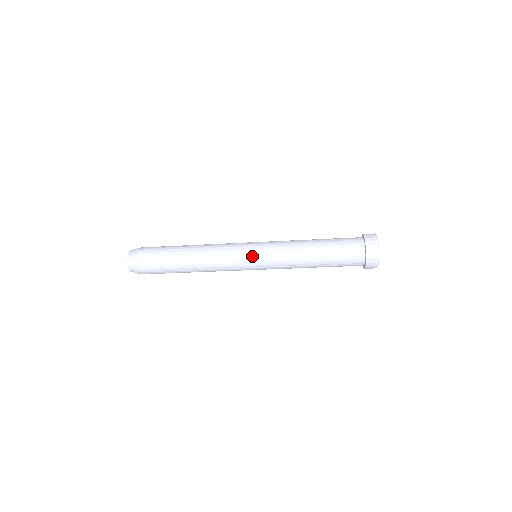
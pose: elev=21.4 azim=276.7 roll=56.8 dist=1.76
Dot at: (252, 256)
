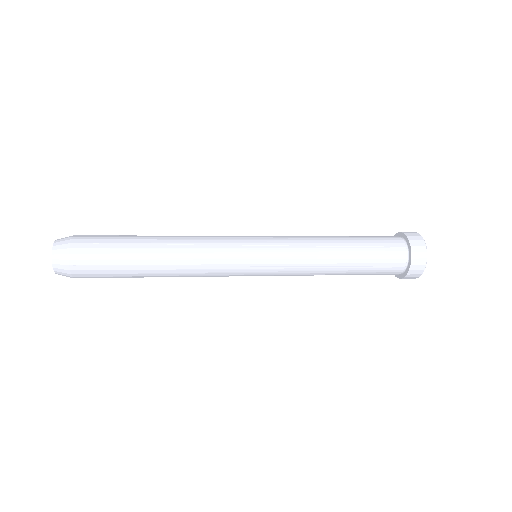
Dot at: (256, 249)
